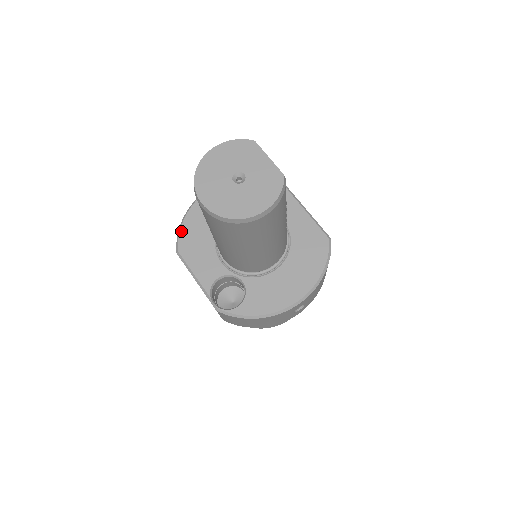
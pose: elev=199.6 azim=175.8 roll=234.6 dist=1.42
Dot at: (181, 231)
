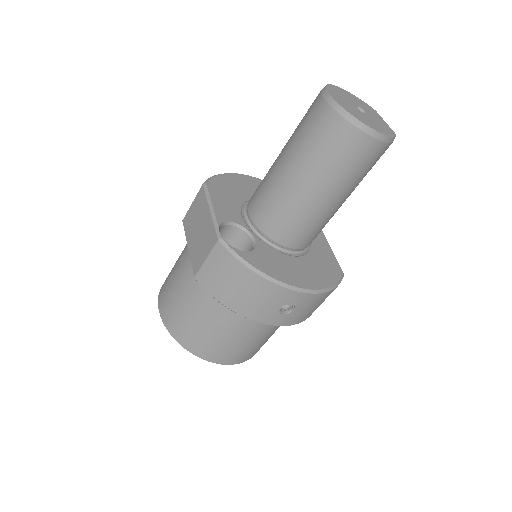
Dot at: (217, 176)
